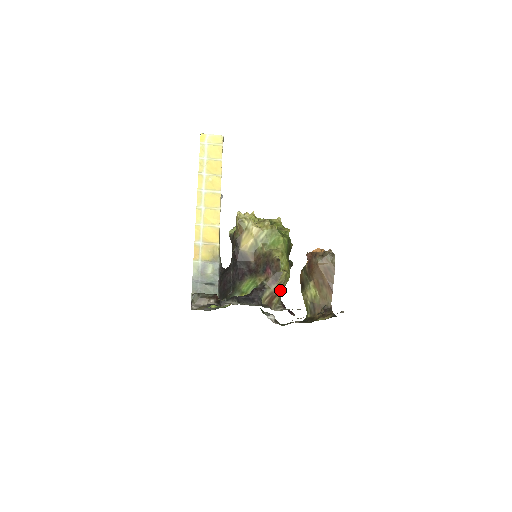
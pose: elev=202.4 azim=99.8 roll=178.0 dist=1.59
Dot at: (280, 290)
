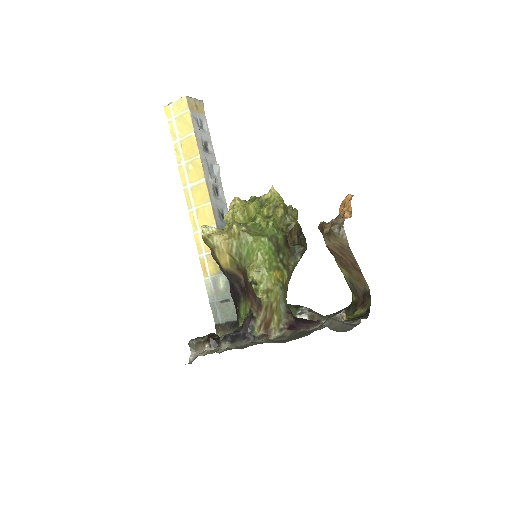
Dot at: (272, 313)
